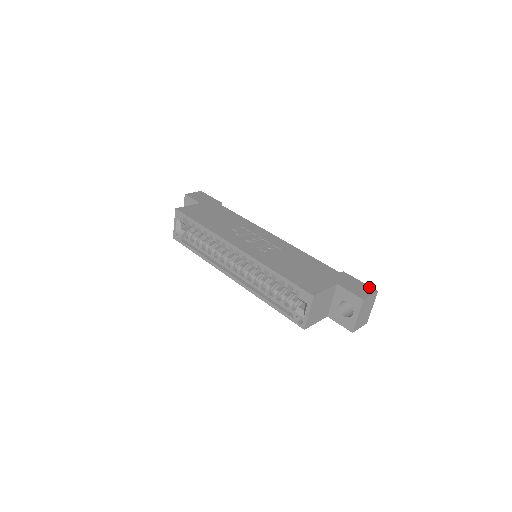
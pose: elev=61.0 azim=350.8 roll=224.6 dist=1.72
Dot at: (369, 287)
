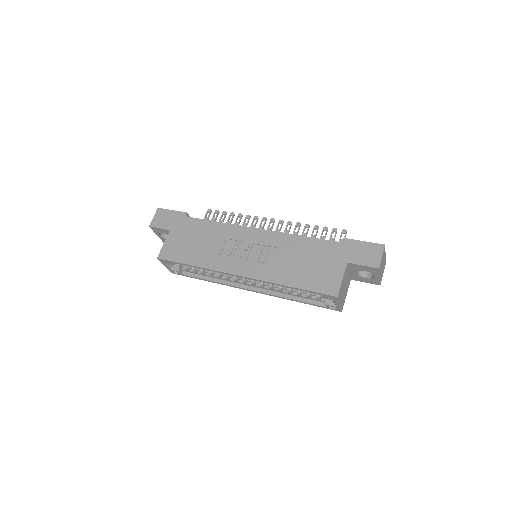
Dot at: (375, 245)
